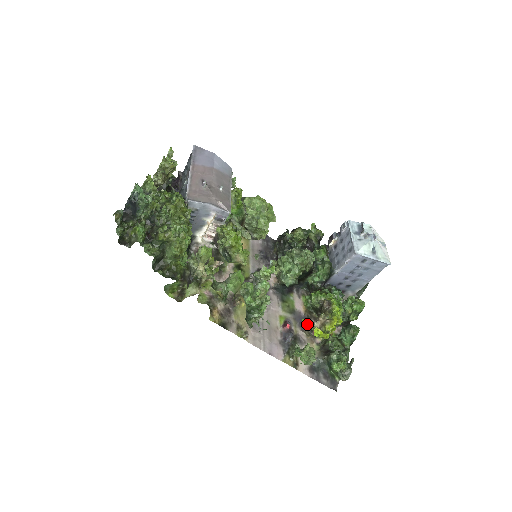
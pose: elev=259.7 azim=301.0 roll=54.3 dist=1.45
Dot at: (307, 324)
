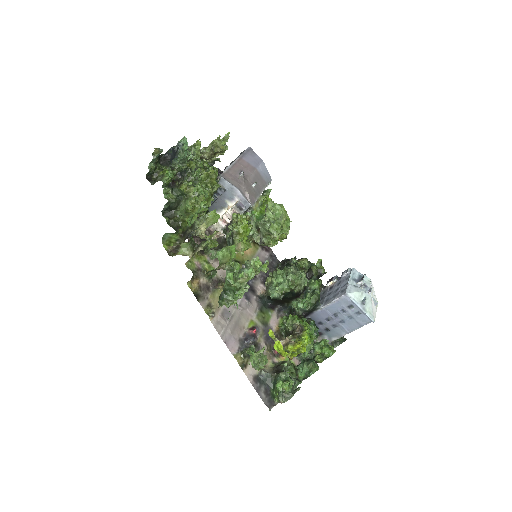
Dot at: (272, 336)
